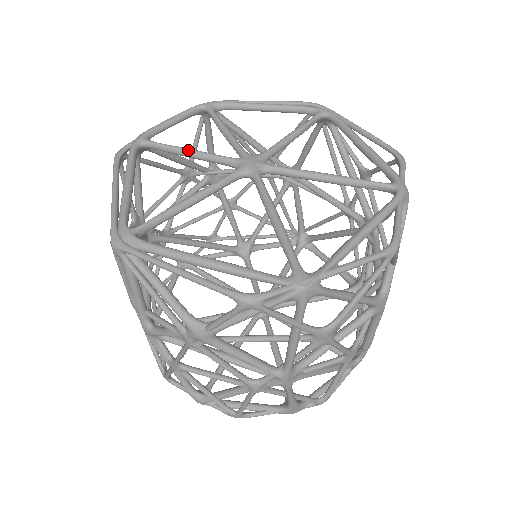
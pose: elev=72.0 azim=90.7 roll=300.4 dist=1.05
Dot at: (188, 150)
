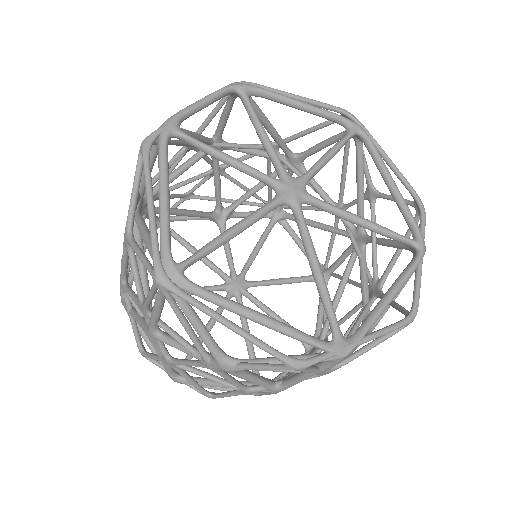
Dot at: (227, 157)
